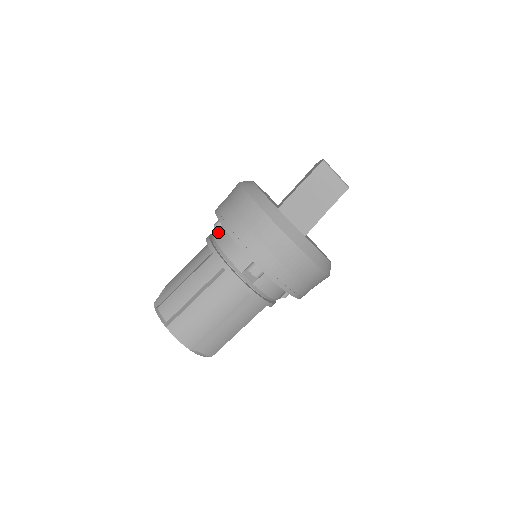
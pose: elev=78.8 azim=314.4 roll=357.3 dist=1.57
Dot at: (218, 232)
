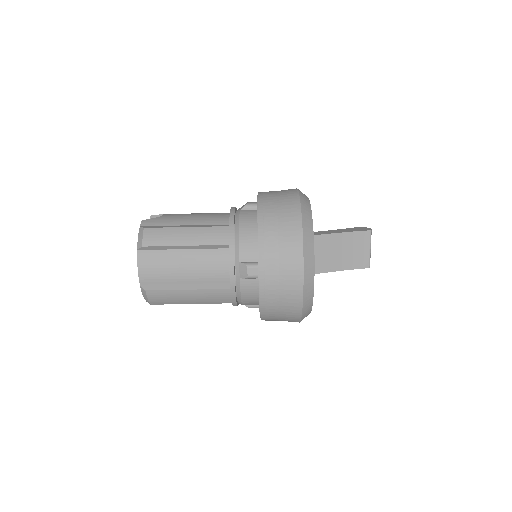
Dot at: (247, 212)
